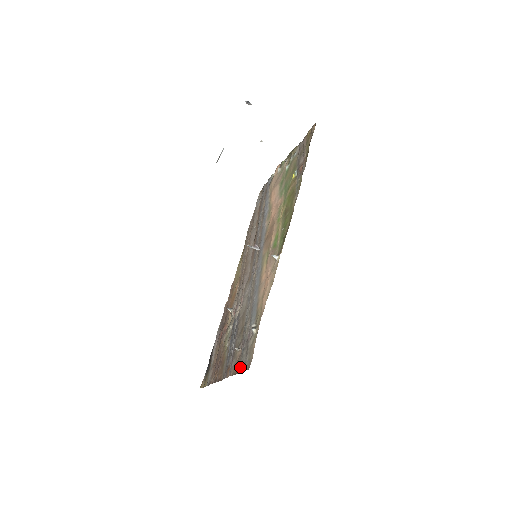
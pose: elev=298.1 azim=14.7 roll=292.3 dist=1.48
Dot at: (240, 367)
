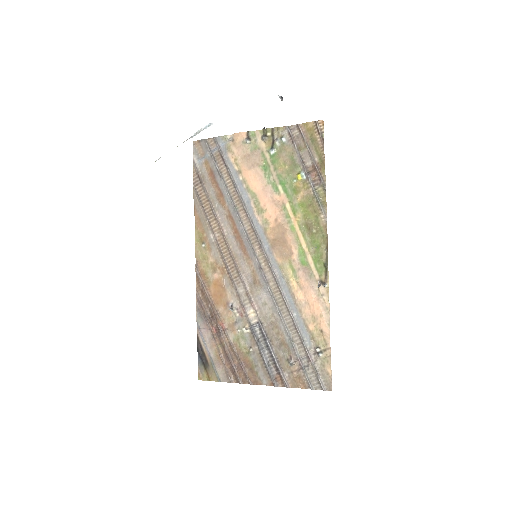
Dot at: (311, 385)
